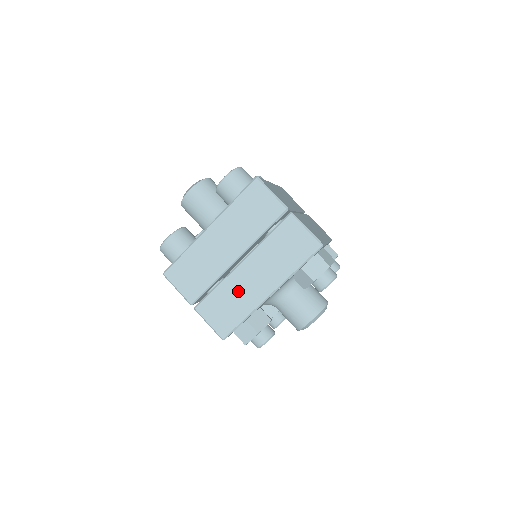
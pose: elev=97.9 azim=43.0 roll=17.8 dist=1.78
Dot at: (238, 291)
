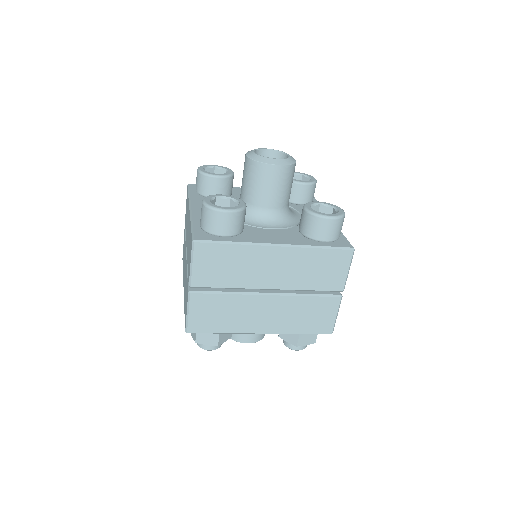
Dot at: (241, 311)
